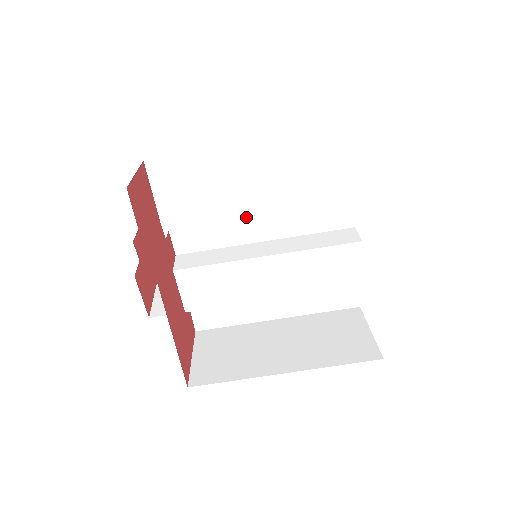
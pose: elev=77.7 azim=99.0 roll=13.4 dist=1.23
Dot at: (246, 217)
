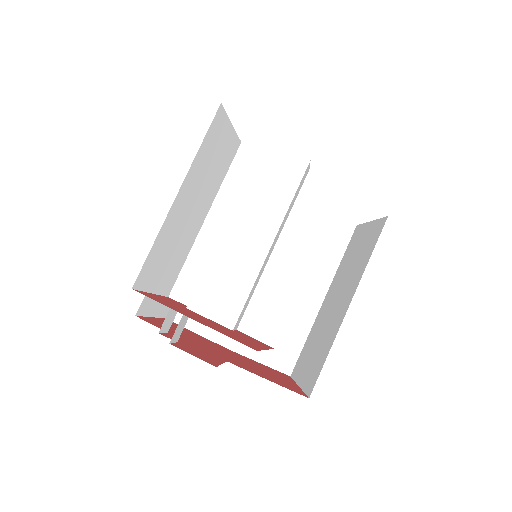
Dot at: occluded
